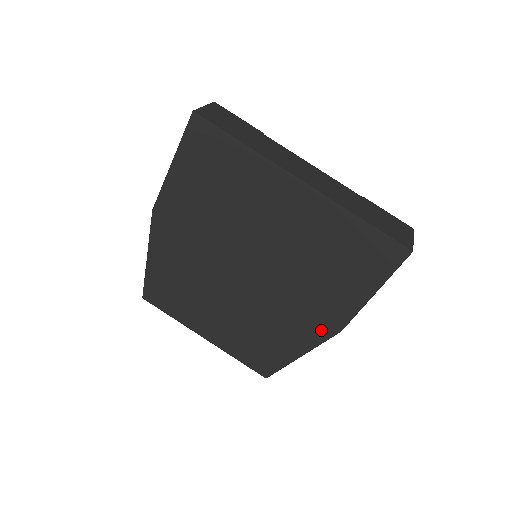
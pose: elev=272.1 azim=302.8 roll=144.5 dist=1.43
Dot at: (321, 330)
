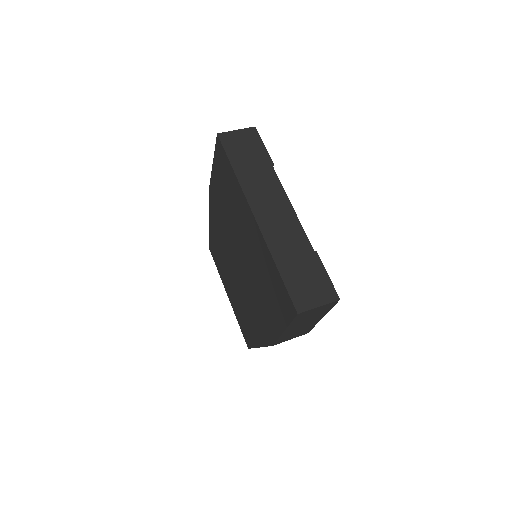
Dot at: (265, 336)
